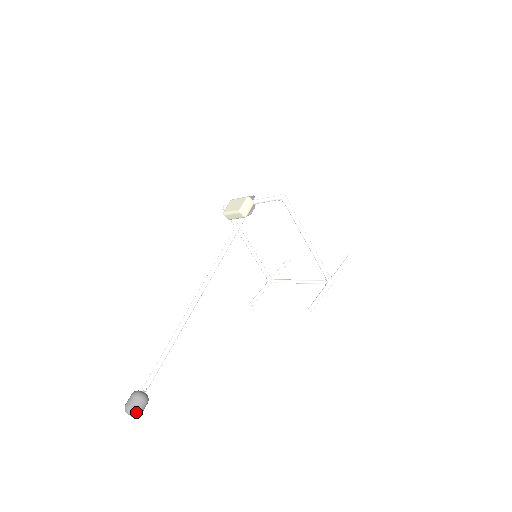
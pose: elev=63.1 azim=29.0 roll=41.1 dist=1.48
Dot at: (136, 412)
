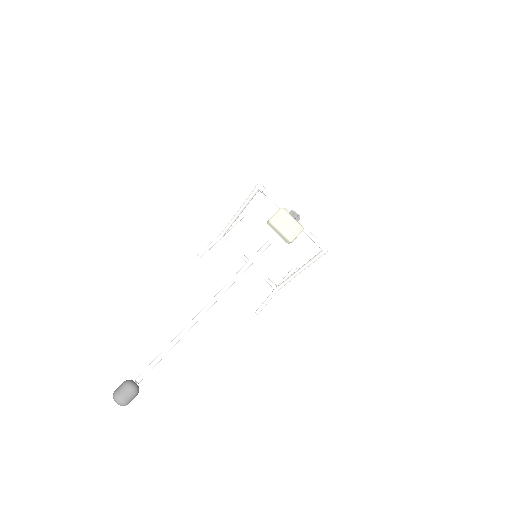
Dot at: occluded
